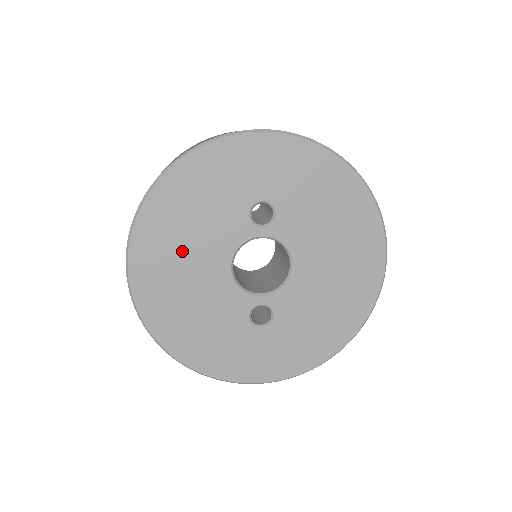
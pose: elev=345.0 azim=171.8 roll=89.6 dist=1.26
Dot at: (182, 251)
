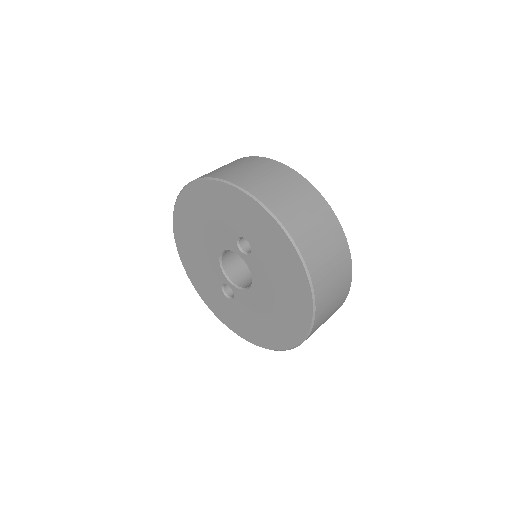
Dot at: (199, 225)
